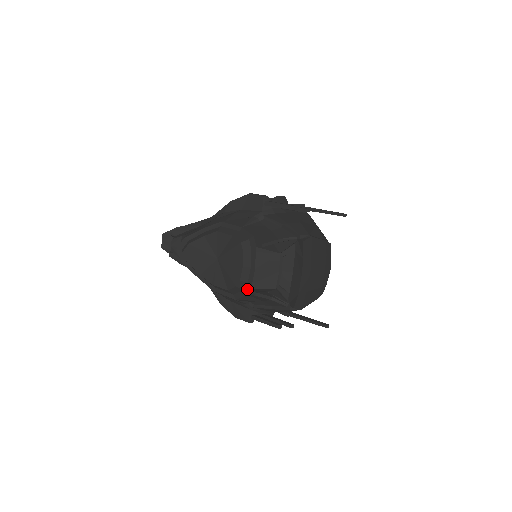
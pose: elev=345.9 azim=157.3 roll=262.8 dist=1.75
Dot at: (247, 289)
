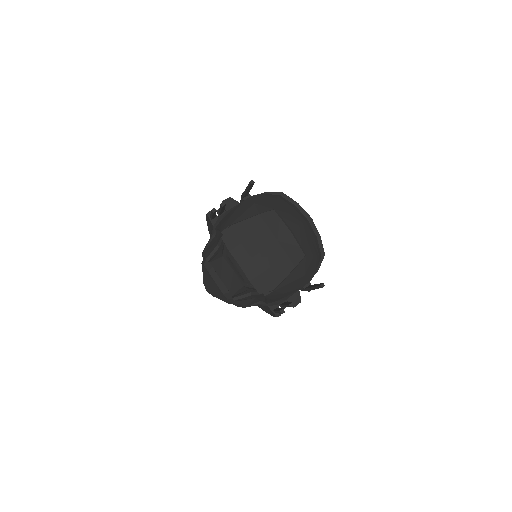
Dot at: occluded
